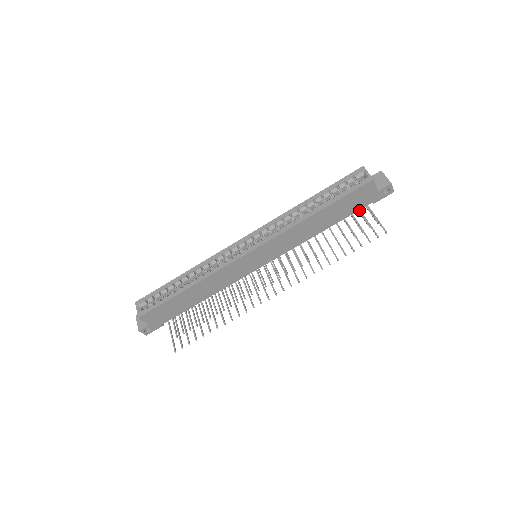
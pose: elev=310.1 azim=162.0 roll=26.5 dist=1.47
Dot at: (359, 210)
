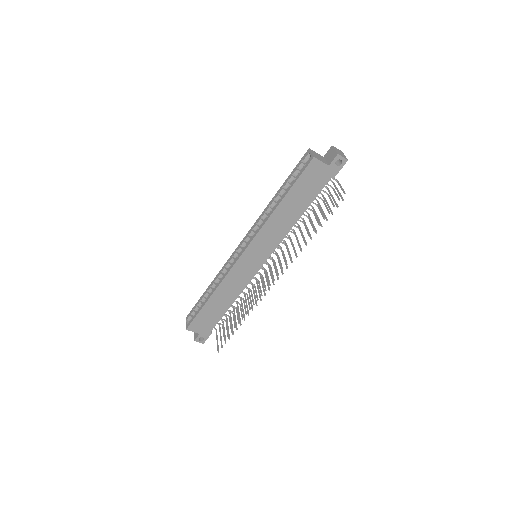
Dot at: (326, 188)
